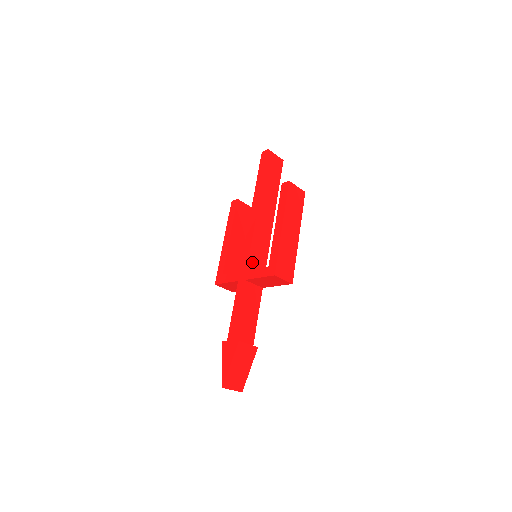
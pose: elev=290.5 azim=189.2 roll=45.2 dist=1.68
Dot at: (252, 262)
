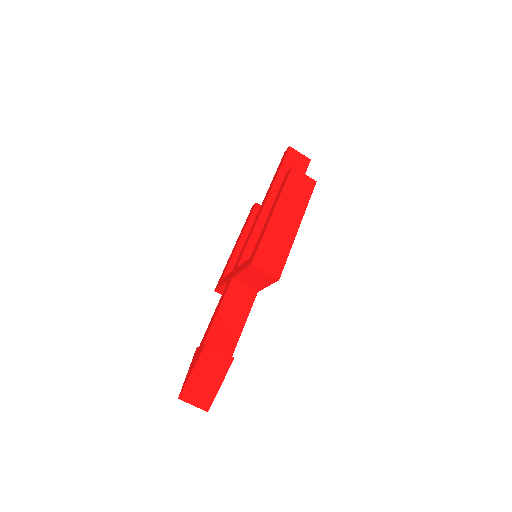
Dot at: occluded
